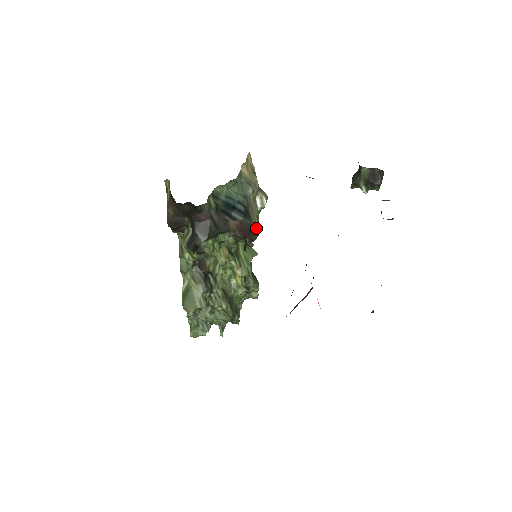
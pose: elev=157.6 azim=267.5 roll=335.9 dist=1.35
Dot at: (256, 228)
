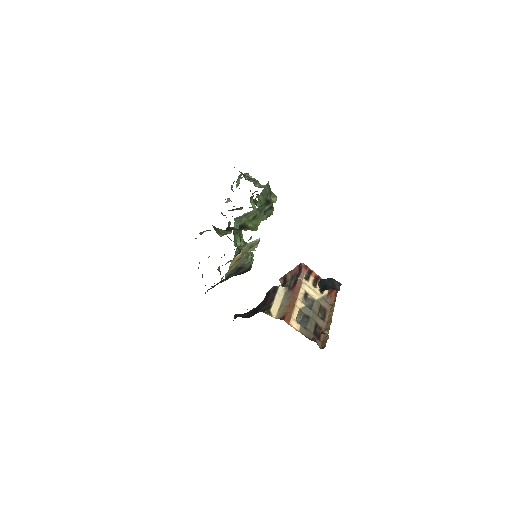
Dot at: occluded
